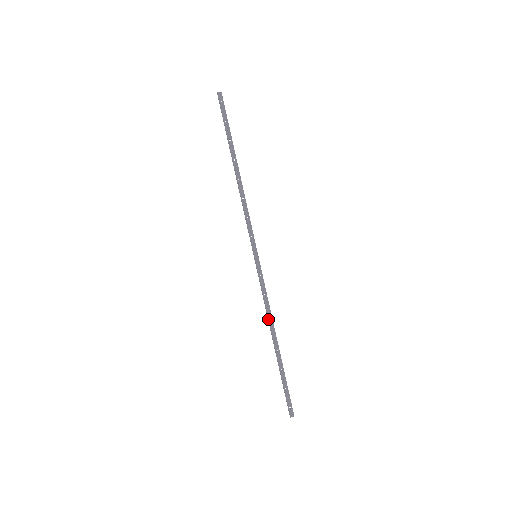
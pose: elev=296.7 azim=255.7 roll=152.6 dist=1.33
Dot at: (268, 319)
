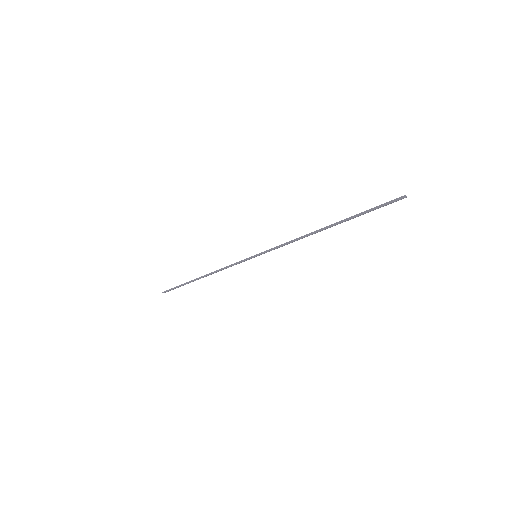
Dot at: (303, 236)
